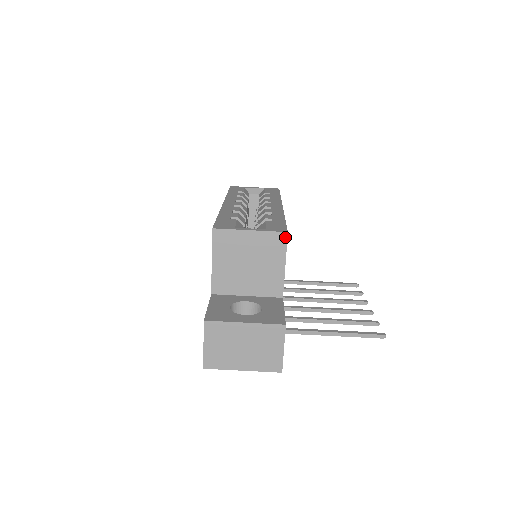
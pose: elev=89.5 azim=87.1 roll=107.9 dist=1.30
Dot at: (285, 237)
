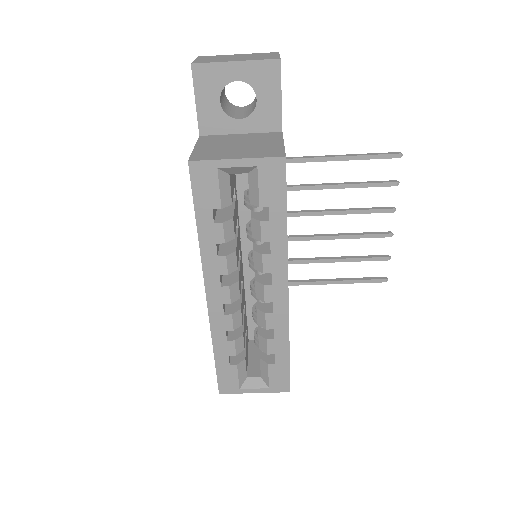
Dot at: (288, 388)
